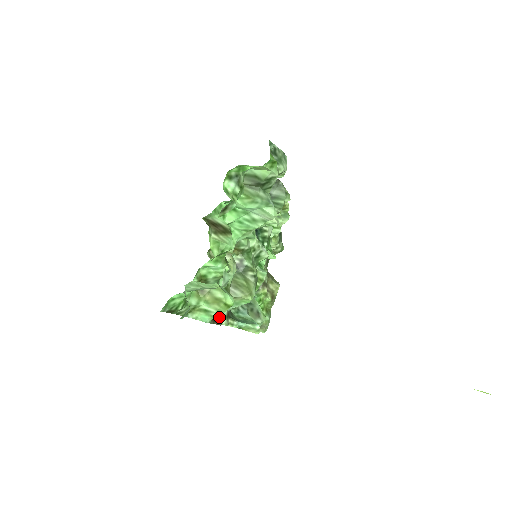
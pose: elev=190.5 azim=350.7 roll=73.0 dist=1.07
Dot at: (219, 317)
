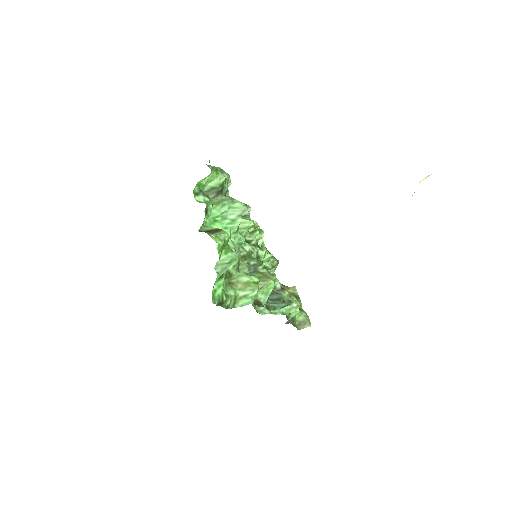
Dot at: (259, 302)
